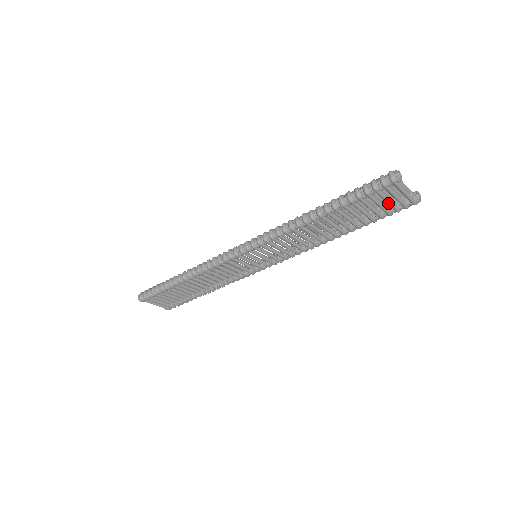
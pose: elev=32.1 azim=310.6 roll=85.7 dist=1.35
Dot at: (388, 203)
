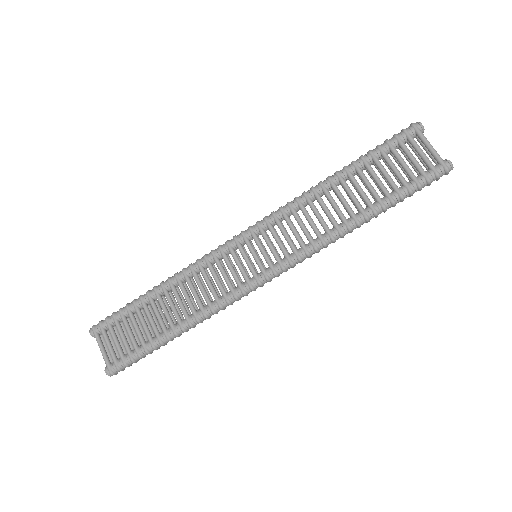
Dot at: (413, 160)
